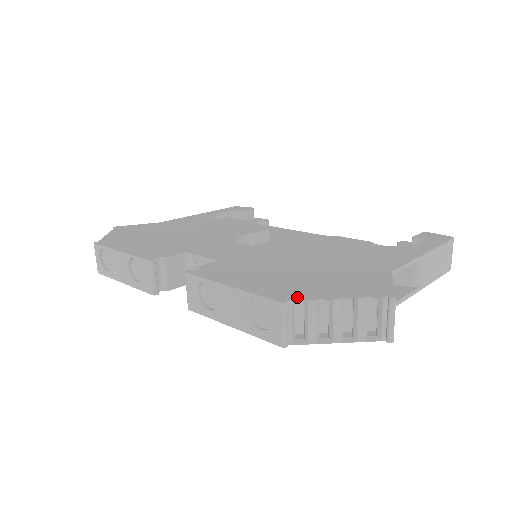
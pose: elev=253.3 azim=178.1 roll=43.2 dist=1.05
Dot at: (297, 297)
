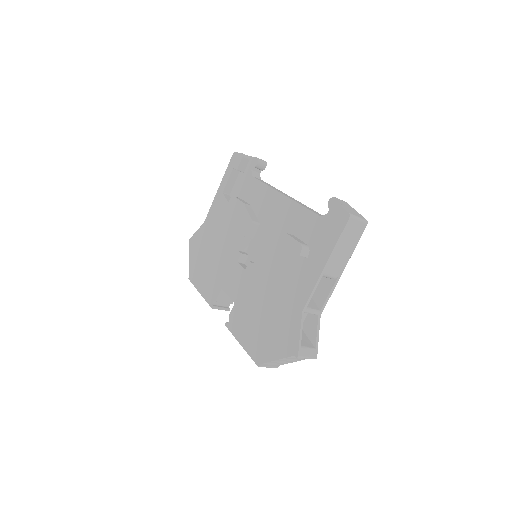
Dot at: (263, 360)
